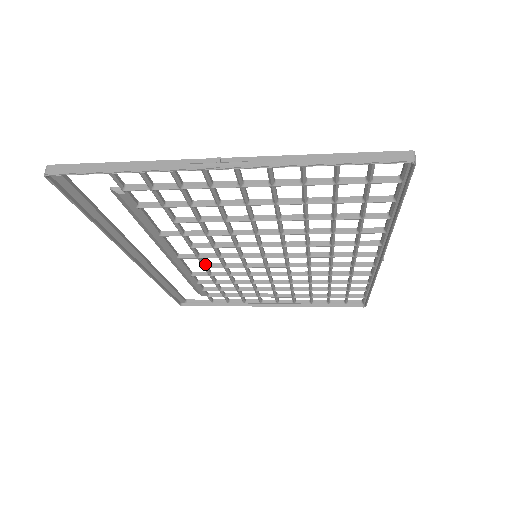
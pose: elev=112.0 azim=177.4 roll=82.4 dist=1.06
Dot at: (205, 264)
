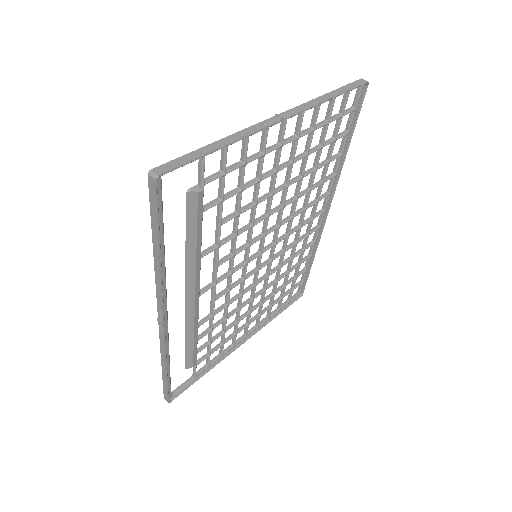
Dot at: (214, 297)
